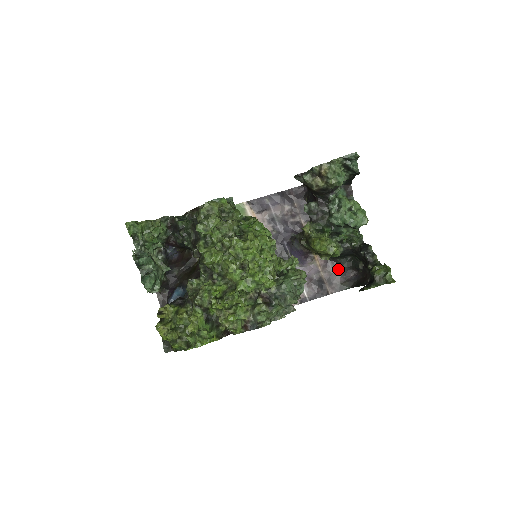
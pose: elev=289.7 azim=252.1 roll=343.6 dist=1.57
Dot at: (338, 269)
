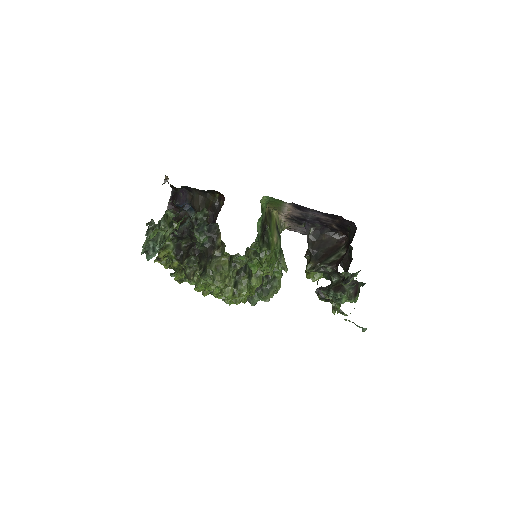
Dot at: occluded
